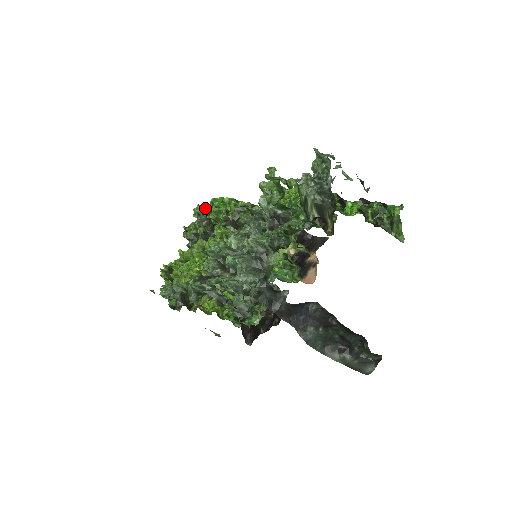
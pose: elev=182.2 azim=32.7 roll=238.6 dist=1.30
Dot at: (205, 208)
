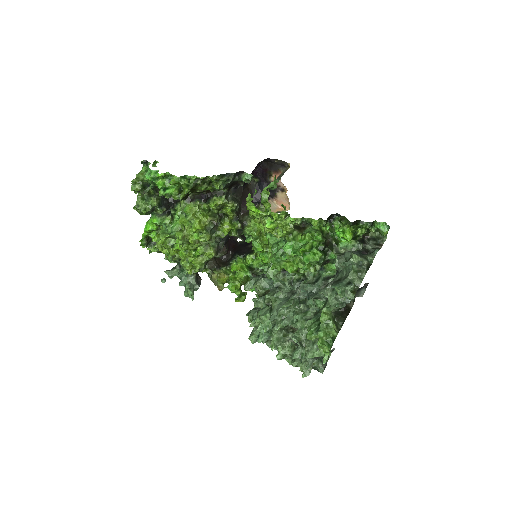
Dot at: (141, 180)
